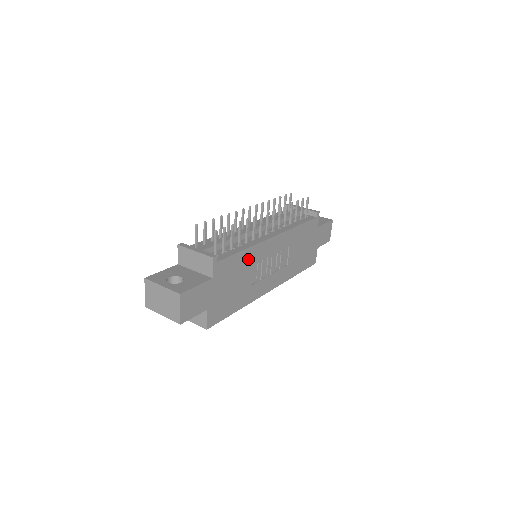
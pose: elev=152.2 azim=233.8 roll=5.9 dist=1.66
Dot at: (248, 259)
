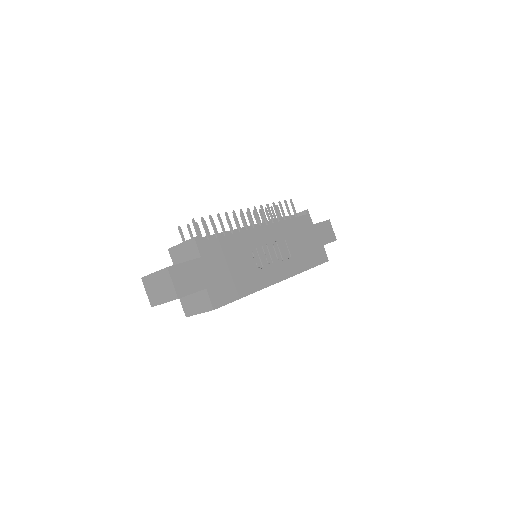
Dot at: (238, 245)
